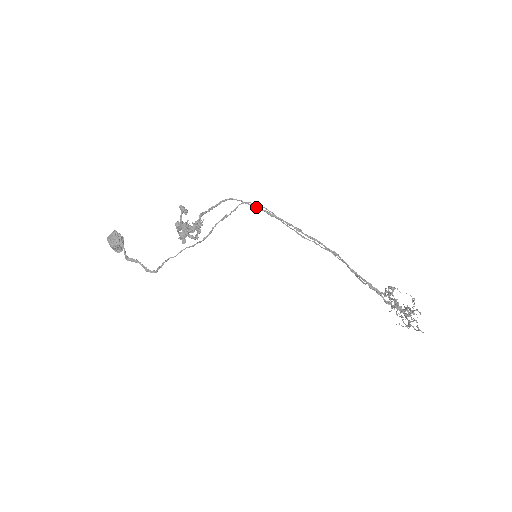
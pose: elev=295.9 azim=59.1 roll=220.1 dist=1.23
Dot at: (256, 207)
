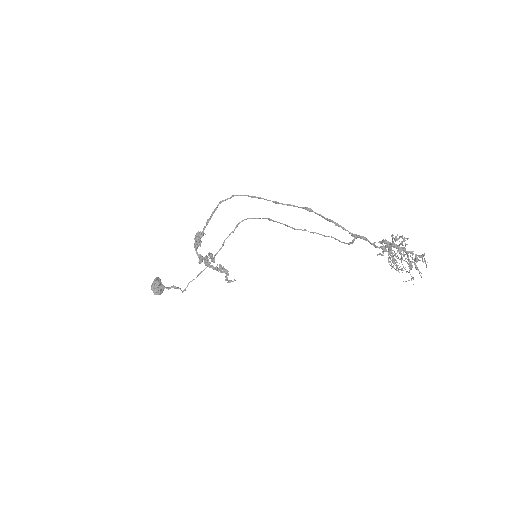
Dot at: (242, 195)
